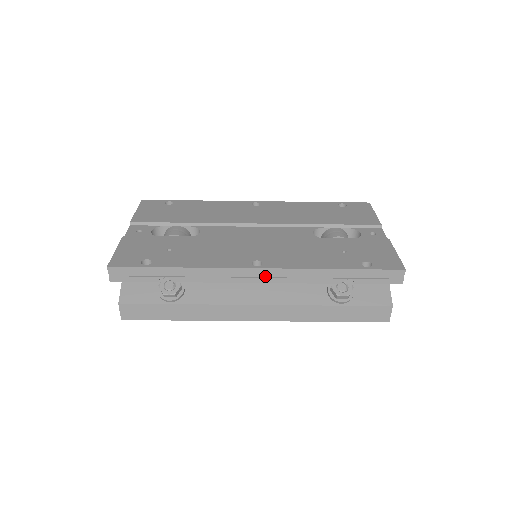
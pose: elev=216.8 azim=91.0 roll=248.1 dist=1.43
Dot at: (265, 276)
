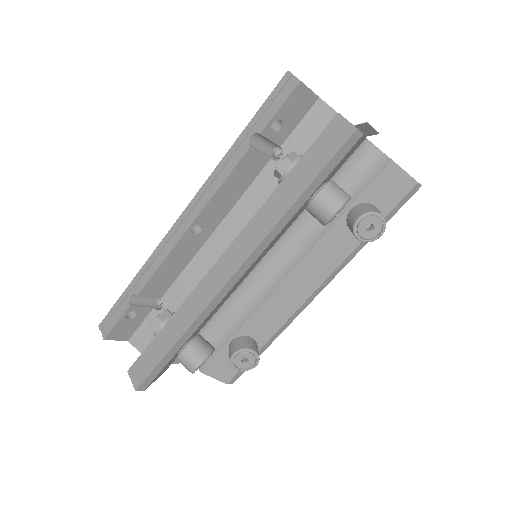
Dot at: (192, 215)
